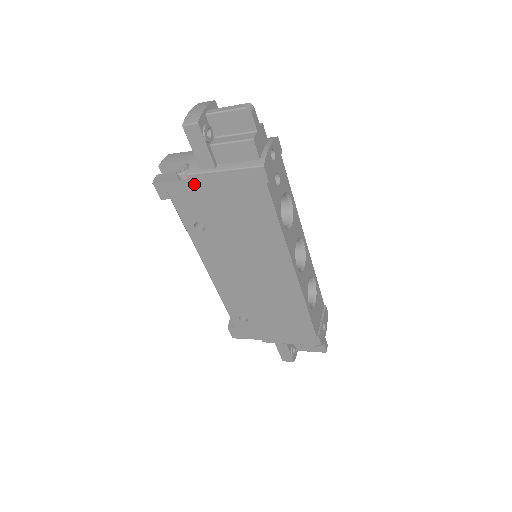
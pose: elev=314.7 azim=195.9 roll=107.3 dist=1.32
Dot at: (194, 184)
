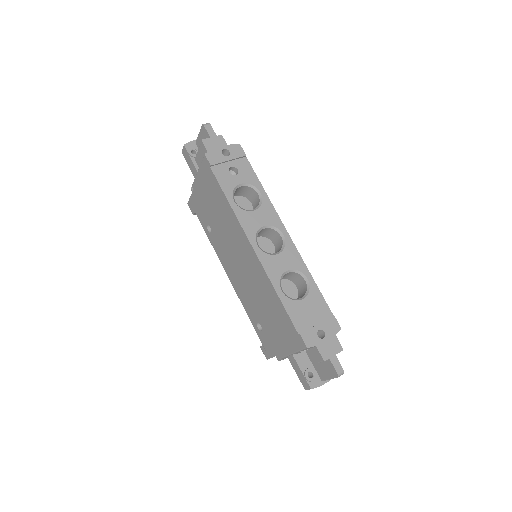
Dot at: (196, 192)
